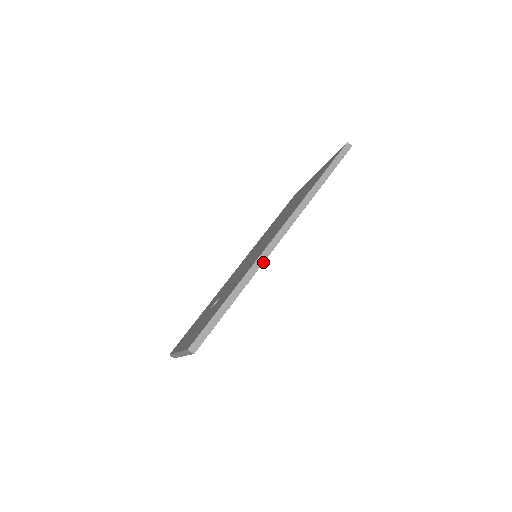
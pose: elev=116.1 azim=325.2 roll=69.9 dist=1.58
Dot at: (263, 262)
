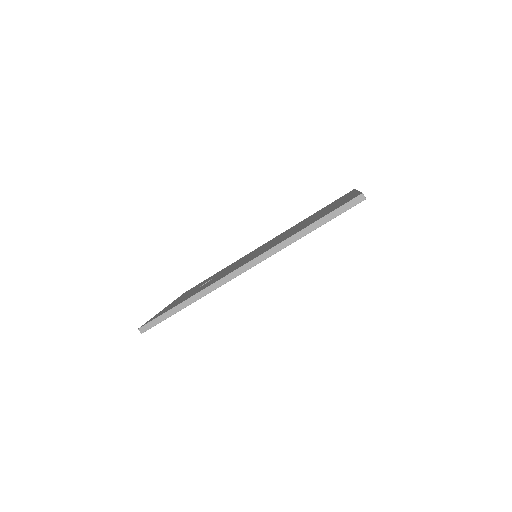
Dot at: (220, 286)
